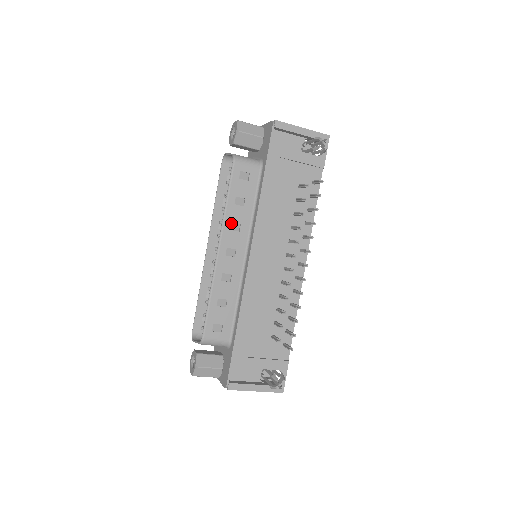
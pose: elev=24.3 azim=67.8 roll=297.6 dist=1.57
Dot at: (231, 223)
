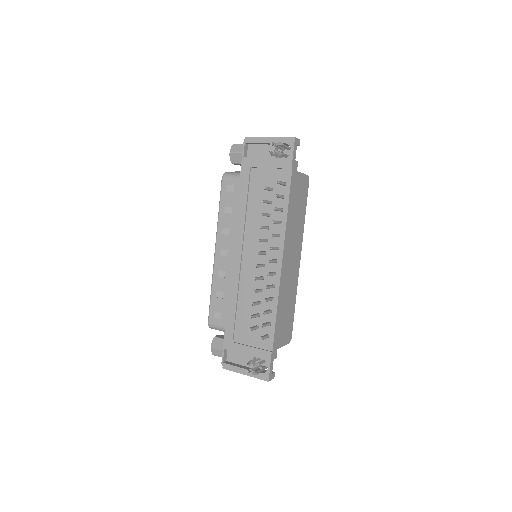
Dot at: (223, 229)
